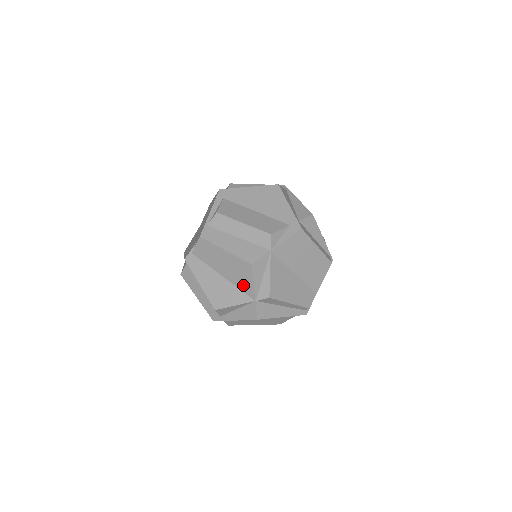
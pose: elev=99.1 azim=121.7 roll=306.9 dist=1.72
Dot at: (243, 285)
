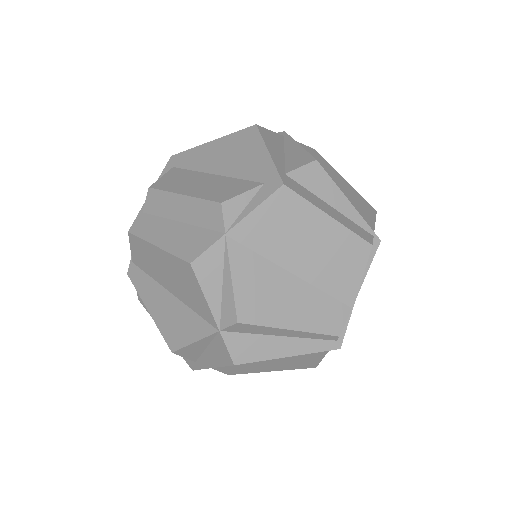
Dot at: (196, 304)
